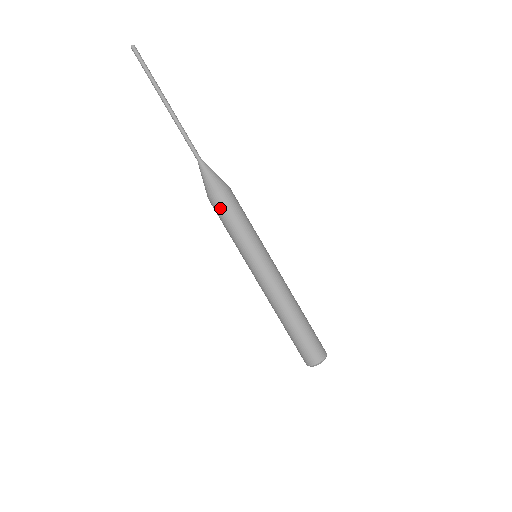
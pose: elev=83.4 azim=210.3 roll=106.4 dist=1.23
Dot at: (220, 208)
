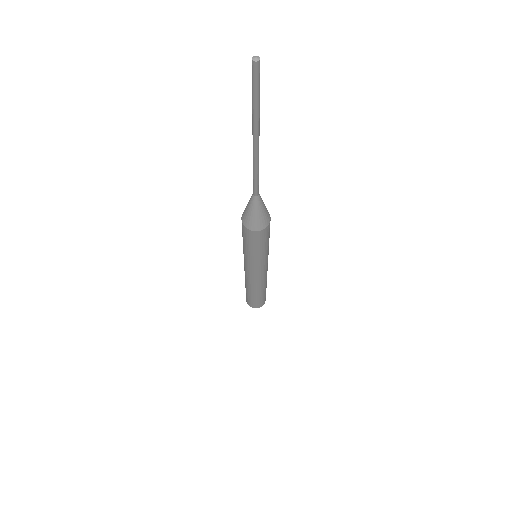
Dot at: (243, 232)
